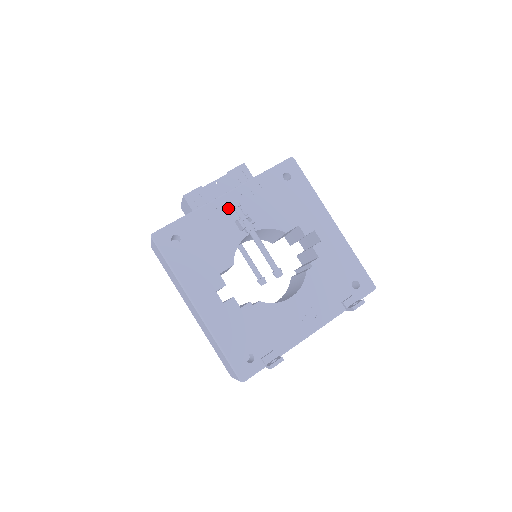
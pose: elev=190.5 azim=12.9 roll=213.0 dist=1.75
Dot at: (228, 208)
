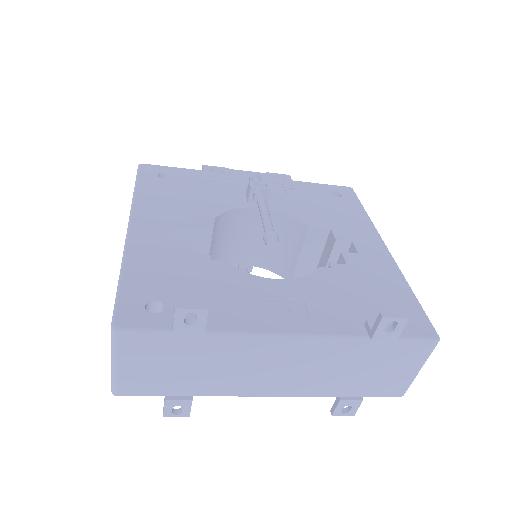
Dot at: (246, 184)
